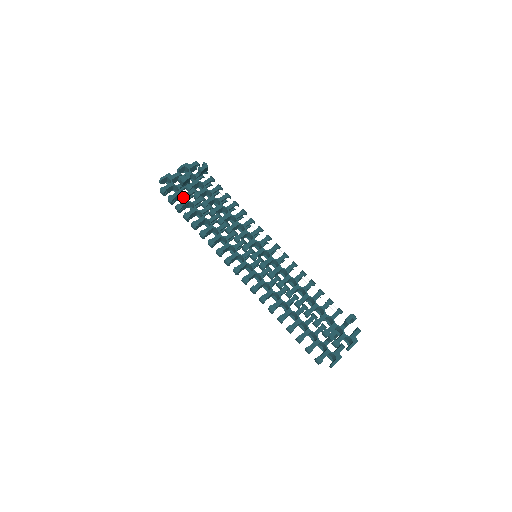
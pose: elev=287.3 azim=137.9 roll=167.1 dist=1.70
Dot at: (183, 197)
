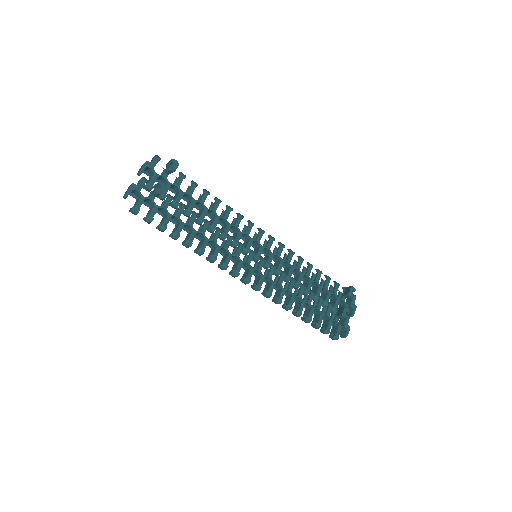
Dot at: (158, 209)
